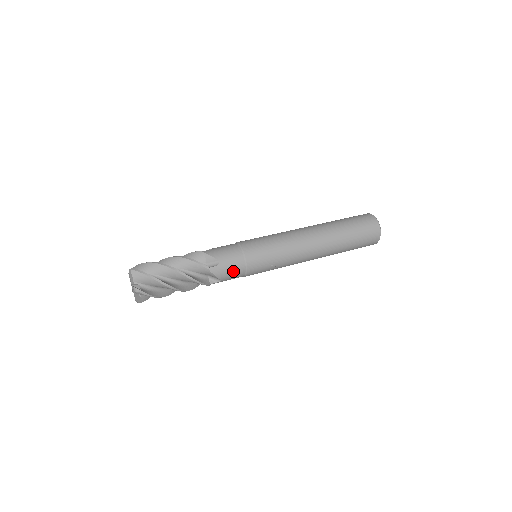
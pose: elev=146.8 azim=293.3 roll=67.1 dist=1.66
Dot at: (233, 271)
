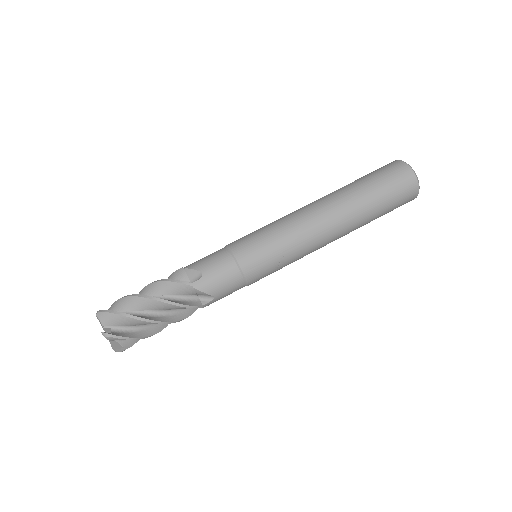
Dot at: (225, 280)
